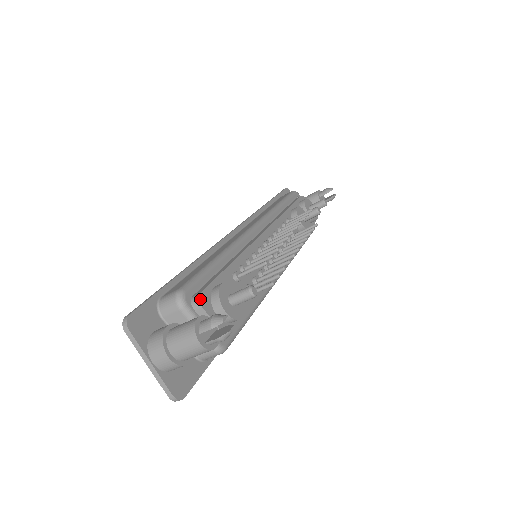
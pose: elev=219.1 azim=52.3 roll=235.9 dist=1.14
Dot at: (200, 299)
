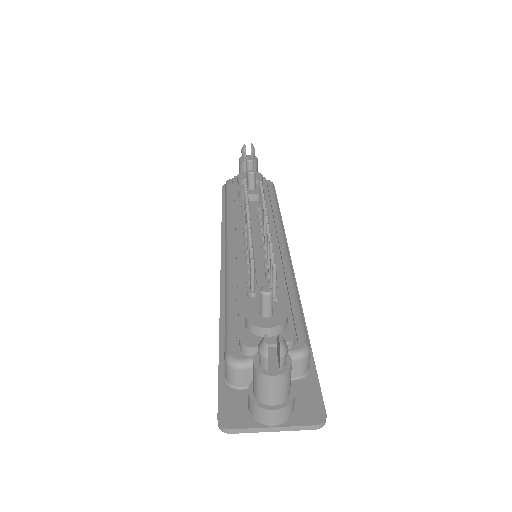
Dot at: (244, 345)
